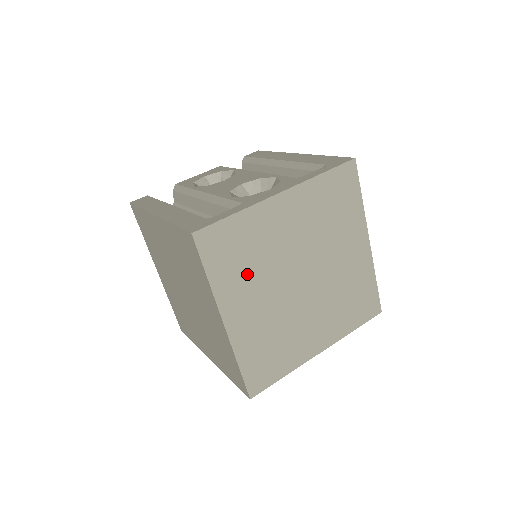
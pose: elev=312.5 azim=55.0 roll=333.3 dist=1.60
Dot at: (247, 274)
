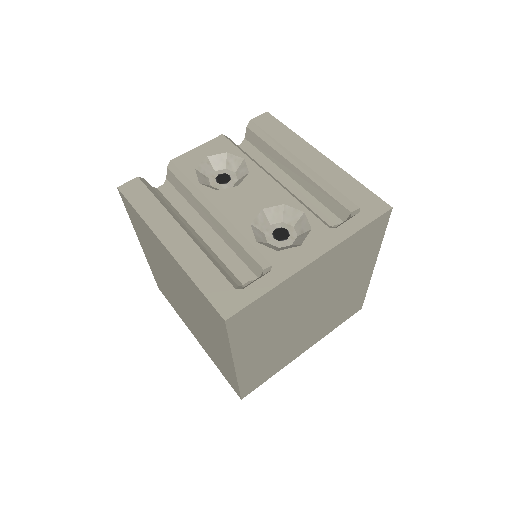
Dot at: (265, 328)
